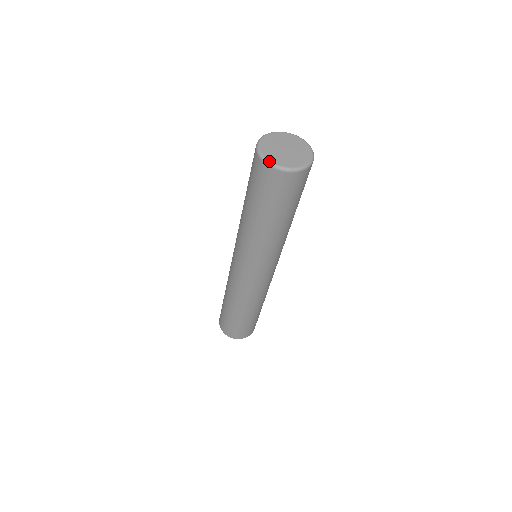
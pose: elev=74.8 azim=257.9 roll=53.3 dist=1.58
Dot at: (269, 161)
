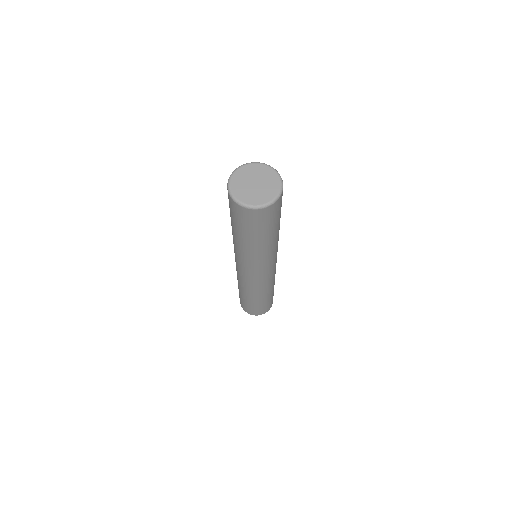
Dot at: (241, 202)
